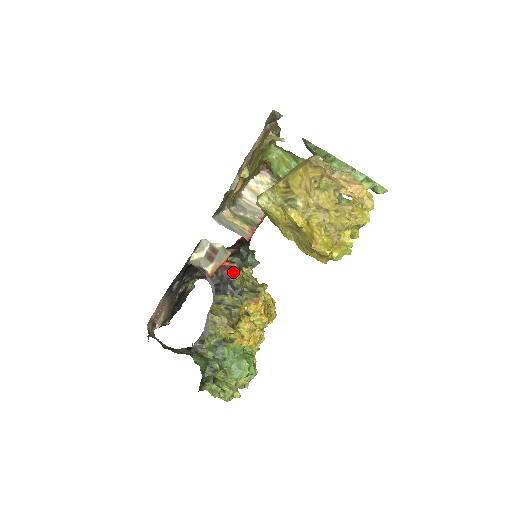
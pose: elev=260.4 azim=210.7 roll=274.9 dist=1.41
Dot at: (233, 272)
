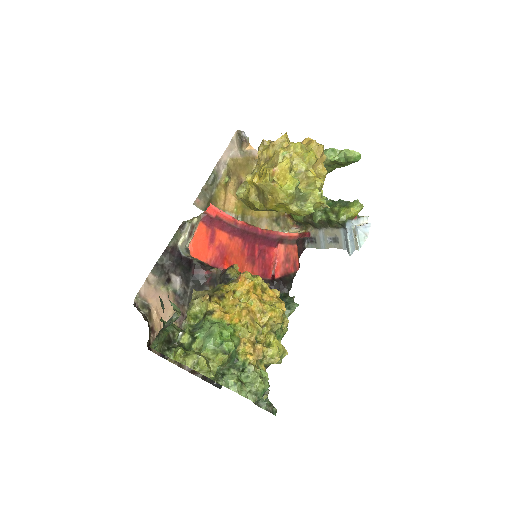
Dot at: (230, 268)
